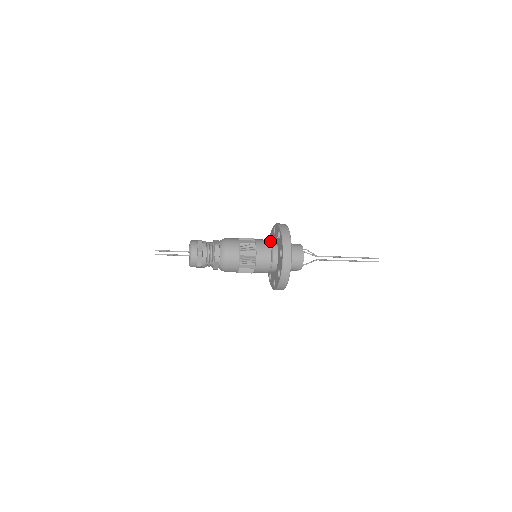
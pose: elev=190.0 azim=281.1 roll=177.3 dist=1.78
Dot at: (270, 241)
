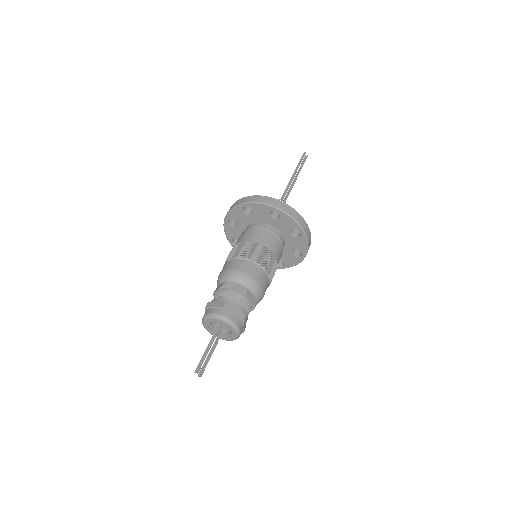
Dot at: (260, 228)
